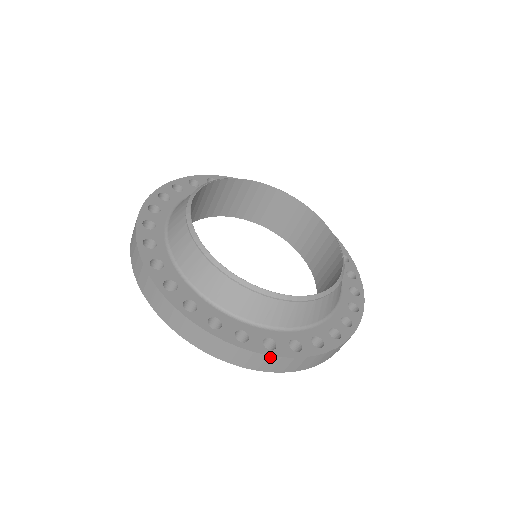
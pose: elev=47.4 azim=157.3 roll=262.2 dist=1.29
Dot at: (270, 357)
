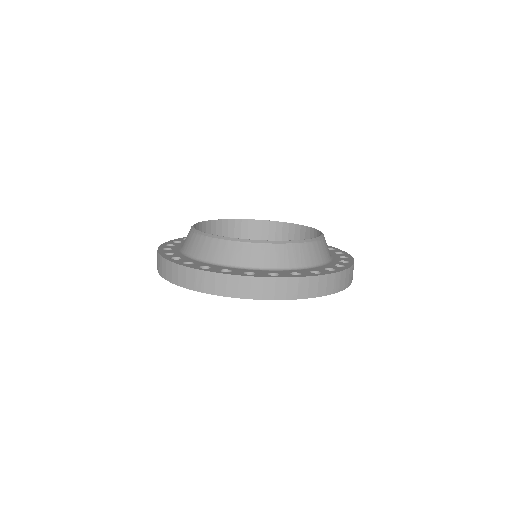
Dot at: (301, 279)
